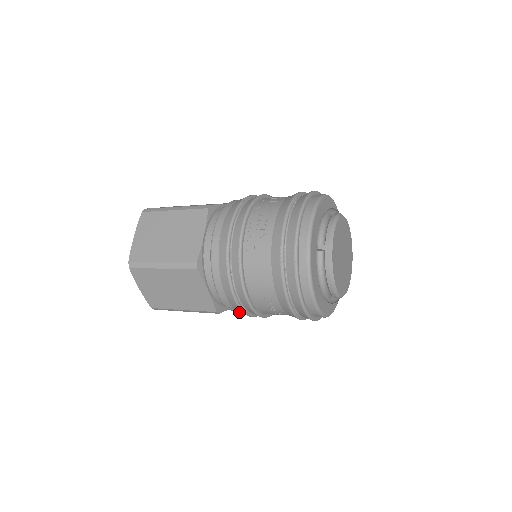
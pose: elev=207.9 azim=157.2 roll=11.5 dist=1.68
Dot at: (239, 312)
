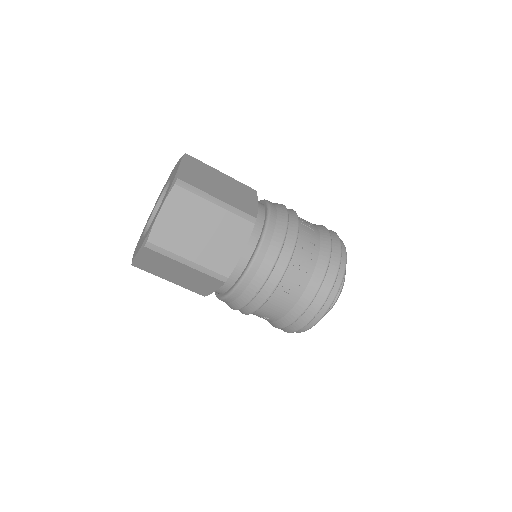
Dot at: occluded
